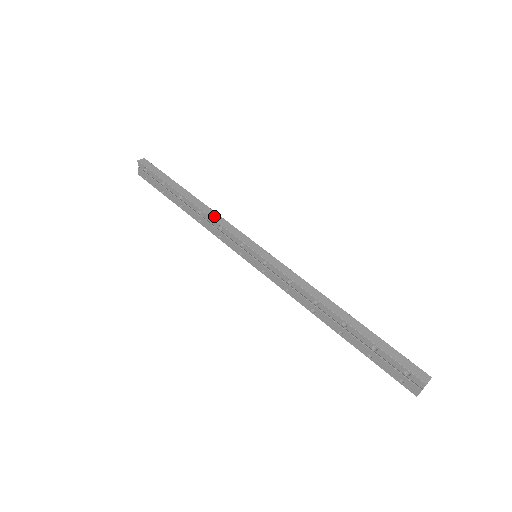
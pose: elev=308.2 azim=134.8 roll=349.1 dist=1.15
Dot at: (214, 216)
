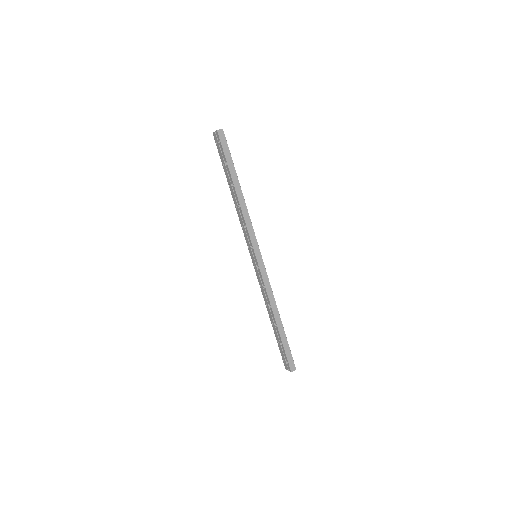
Dot at: (246, 216)
